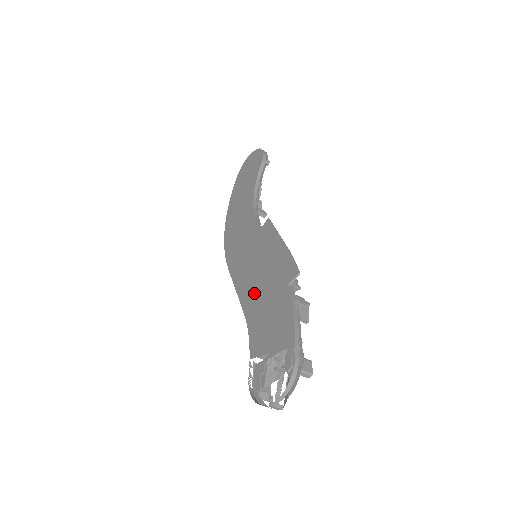
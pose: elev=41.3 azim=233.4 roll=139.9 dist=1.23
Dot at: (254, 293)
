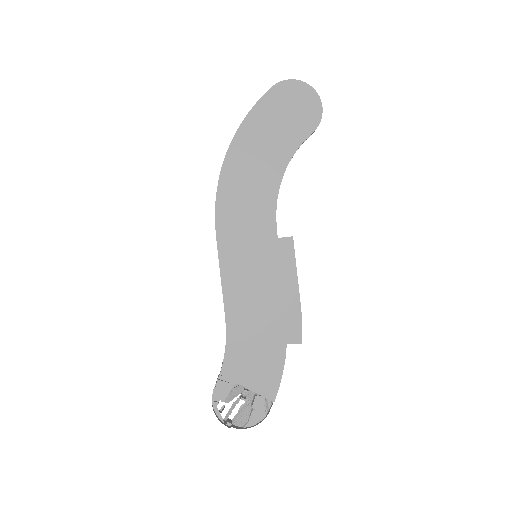
Dot at: (246, 311)
